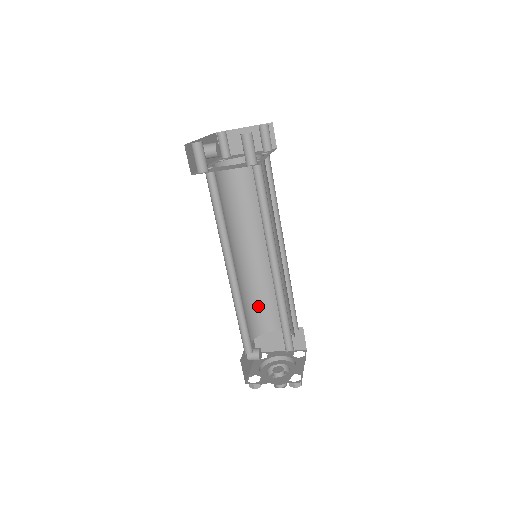
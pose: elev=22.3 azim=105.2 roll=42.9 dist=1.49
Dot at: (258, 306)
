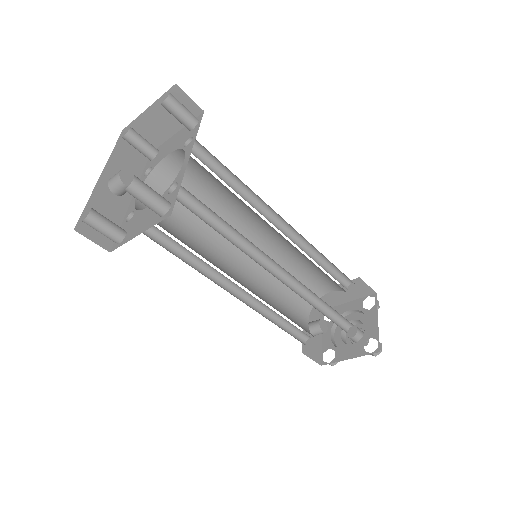
Dot at: occluded
